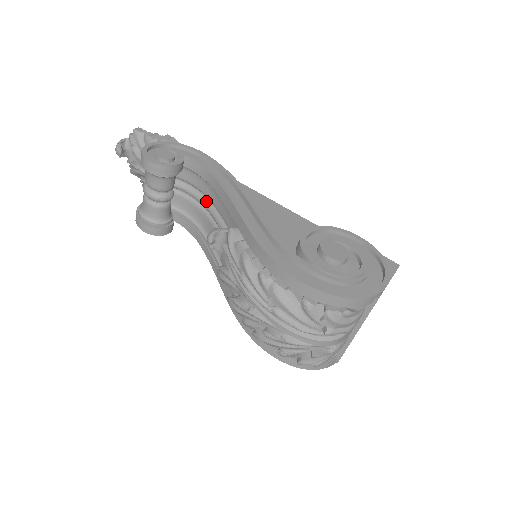
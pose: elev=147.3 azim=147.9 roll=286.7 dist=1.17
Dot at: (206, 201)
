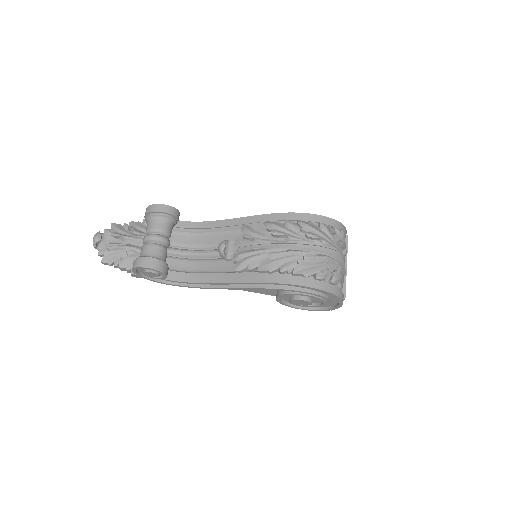
Dot at: (193, 250)
